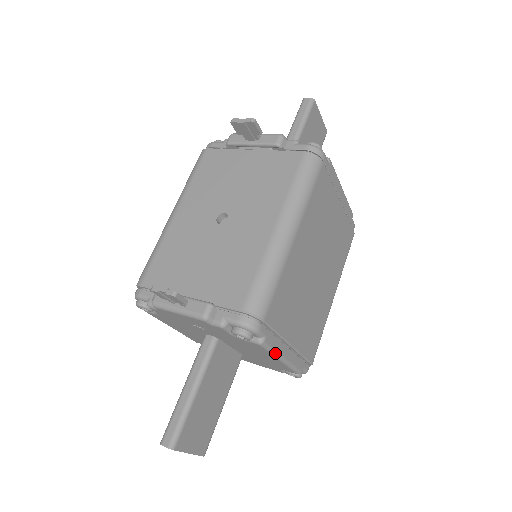
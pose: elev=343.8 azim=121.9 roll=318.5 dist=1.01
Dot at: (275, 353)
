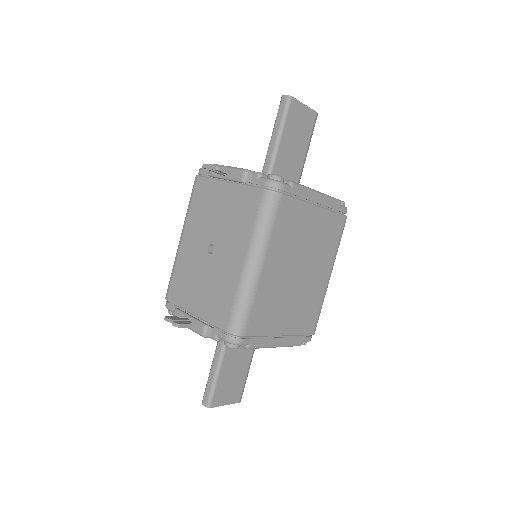
Dot at: (265, 347)
